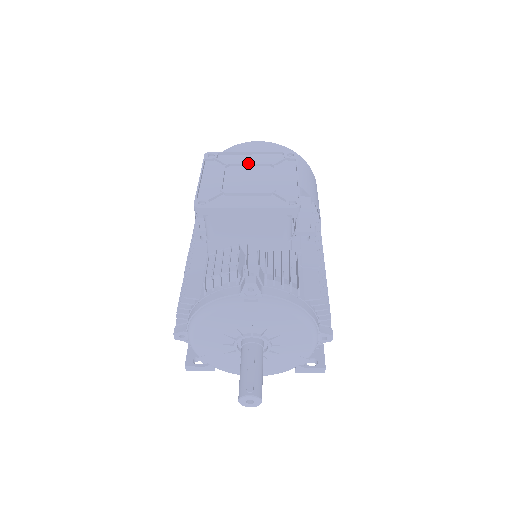
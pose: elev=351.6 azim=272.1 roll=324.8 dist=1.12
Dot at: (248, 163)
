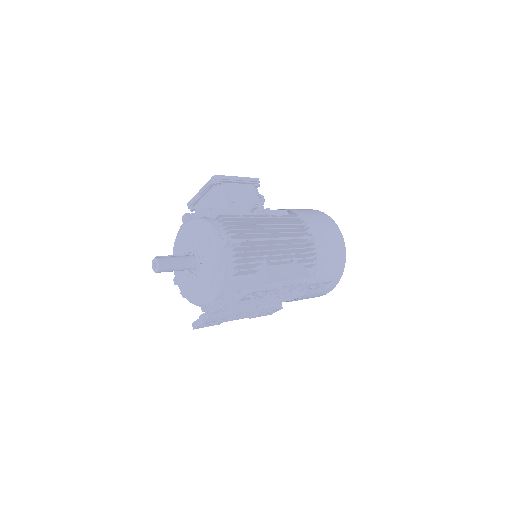
Dot at: occluded
